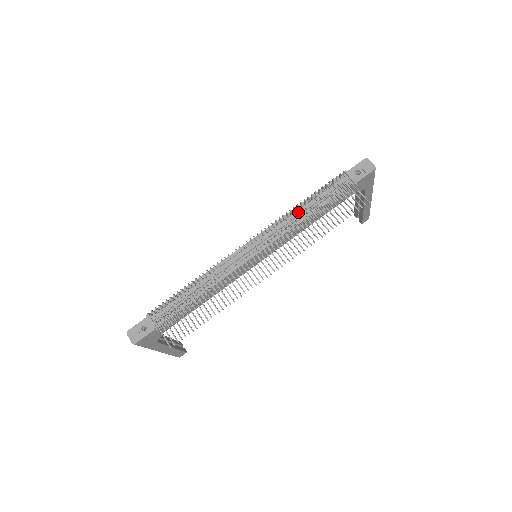
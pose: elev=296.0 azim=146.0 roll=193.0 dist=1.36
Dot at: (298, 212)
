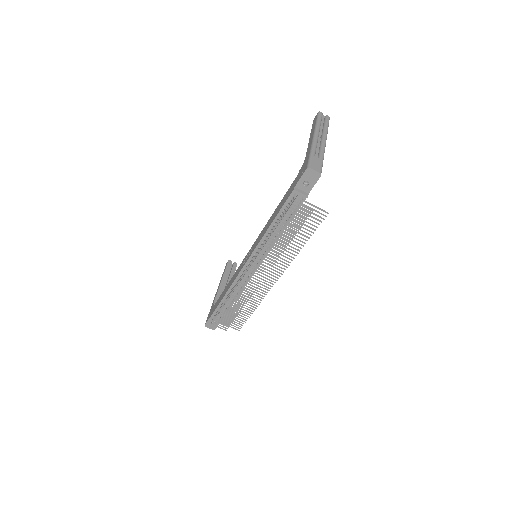
Dot at: (273, 244)
